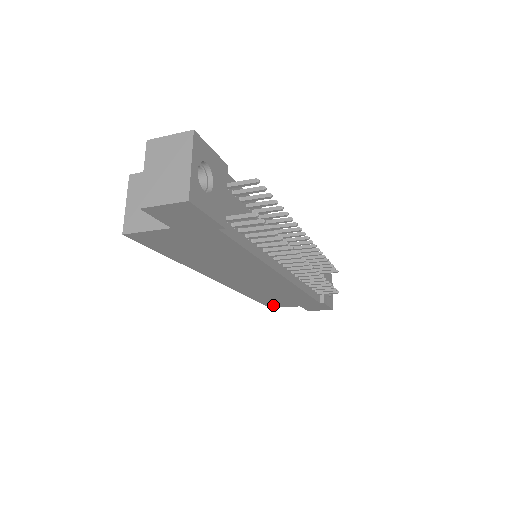
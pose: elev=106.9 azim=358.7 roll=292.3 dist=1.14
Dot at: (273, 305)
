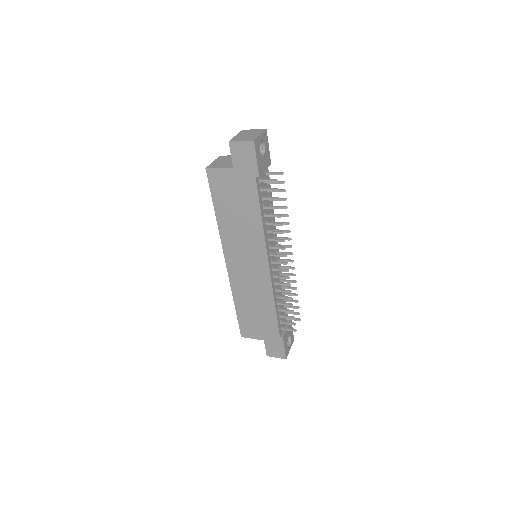
Dot at: (245, 331)
